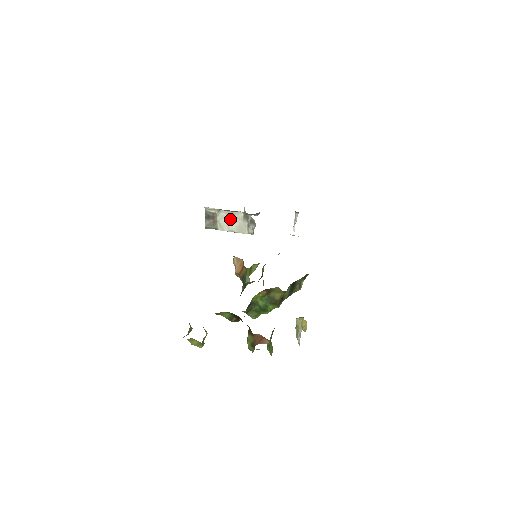
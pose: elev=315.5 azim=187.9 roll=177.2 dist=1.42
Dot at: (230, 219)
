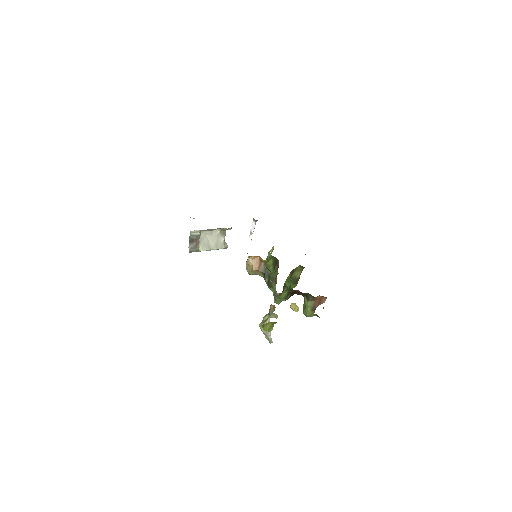
Dot at: (208, 239)
